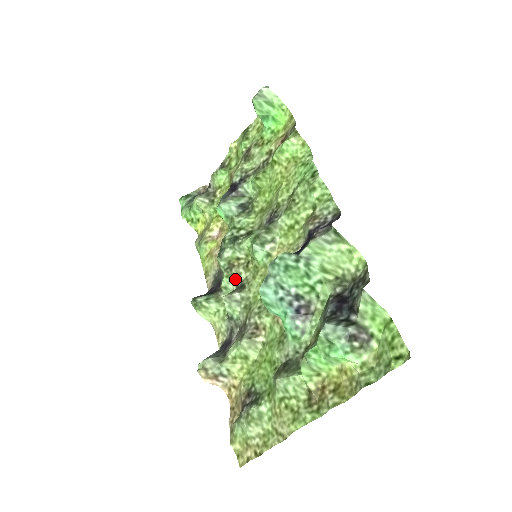
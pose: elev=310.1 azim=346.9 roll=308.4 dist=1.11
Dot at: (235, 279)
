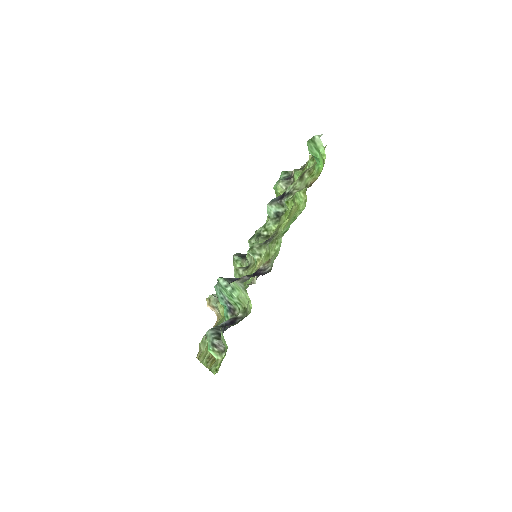
Dot at: (249, 260)
